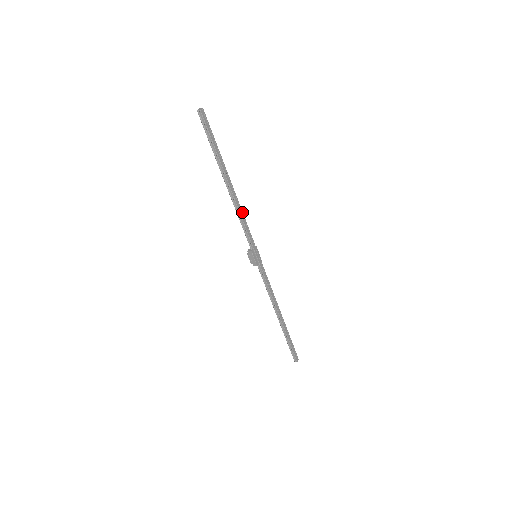
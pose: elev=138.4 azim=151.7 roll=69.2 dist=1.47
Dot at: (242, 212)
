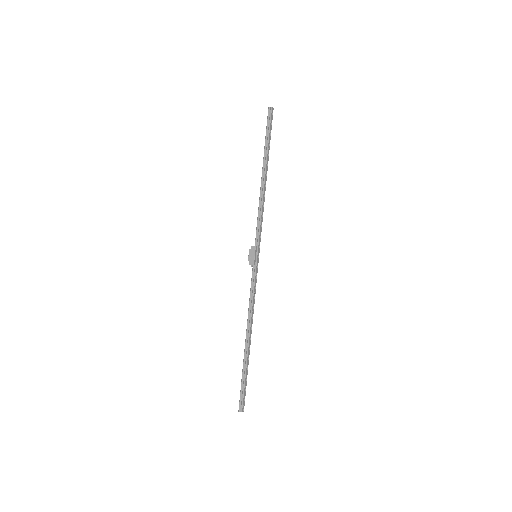
Dot at: (263, 206)
